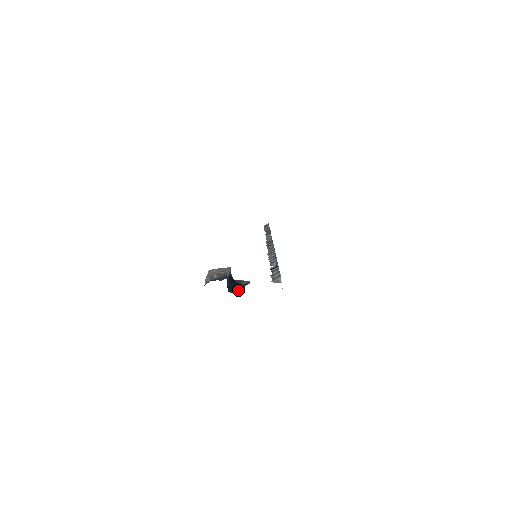
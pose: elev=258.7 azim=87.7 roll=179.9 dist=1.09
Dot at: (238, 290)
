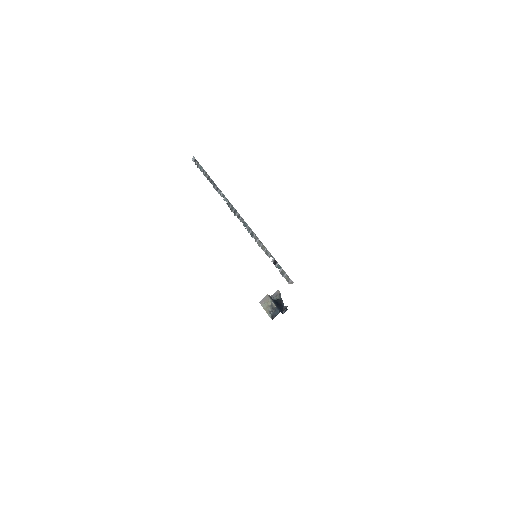
Dot at: occluded
